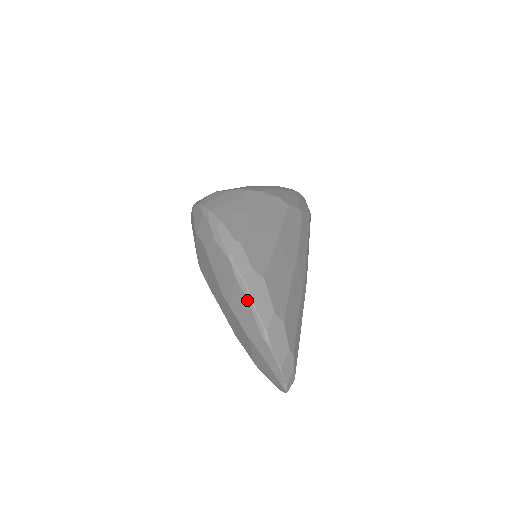
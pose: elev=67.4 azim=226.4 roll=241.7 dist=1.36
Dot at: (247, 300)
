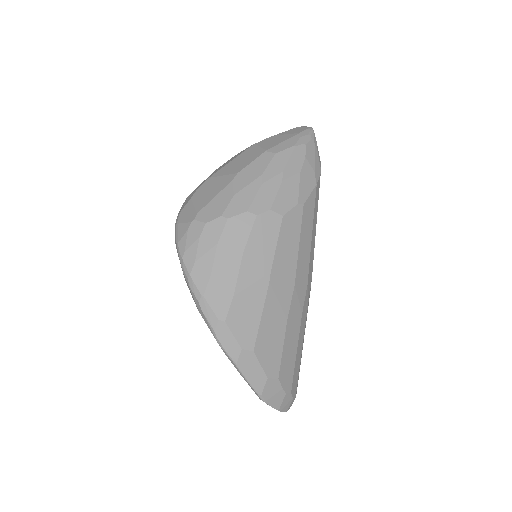
Dot at: (240, 374)
